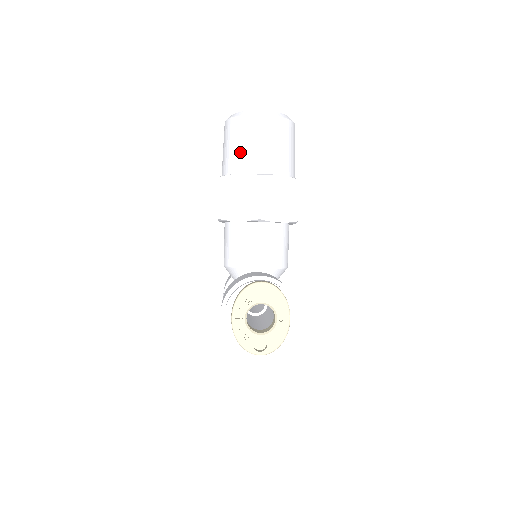
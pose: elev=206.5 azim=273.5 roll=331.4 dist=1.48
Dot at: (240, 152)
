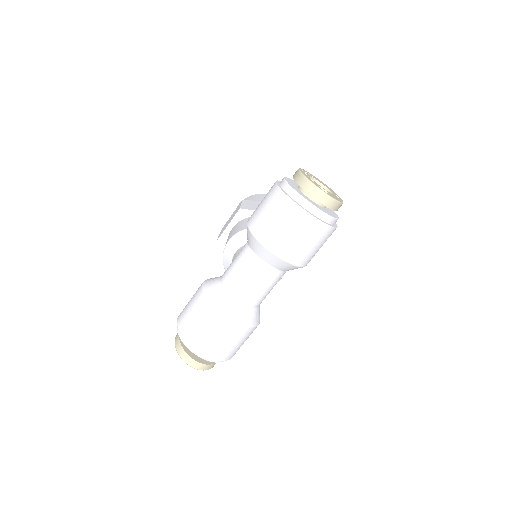
Dot at: (261, 199)
